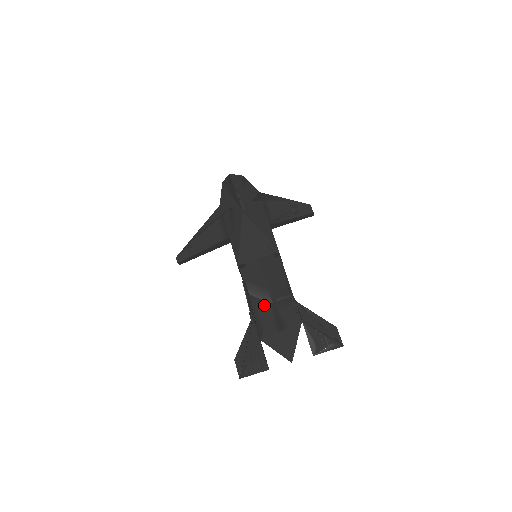
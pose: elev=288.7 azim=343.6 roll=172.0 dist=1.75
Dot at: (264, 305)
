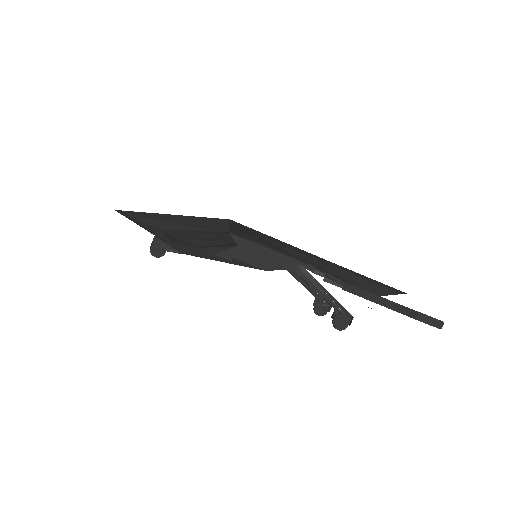
Dot at: occluded
